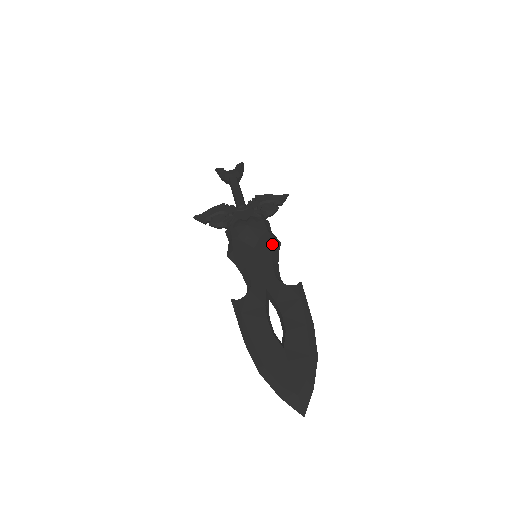
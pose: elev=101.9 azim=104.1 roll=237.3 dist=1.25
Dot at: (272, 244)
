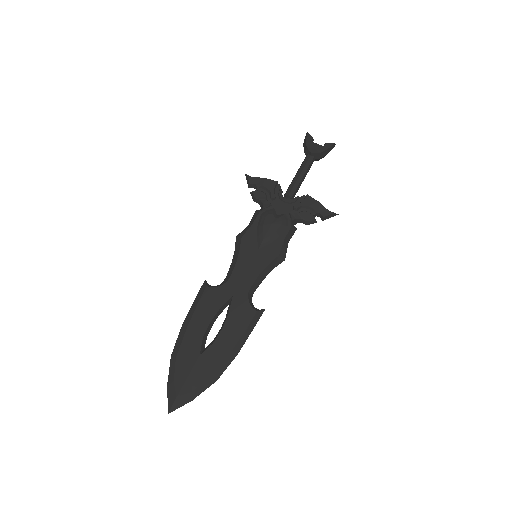
Dot at: (274, 257)
